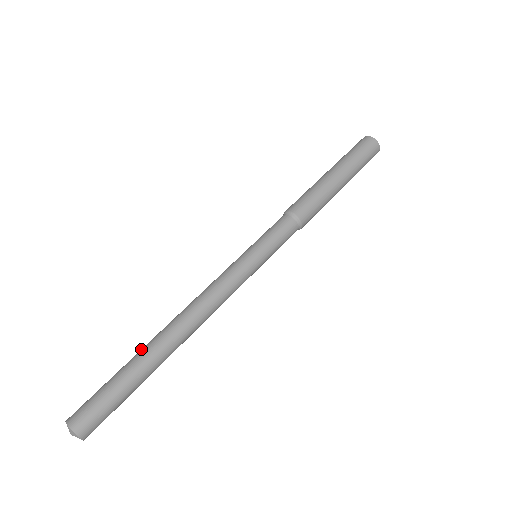
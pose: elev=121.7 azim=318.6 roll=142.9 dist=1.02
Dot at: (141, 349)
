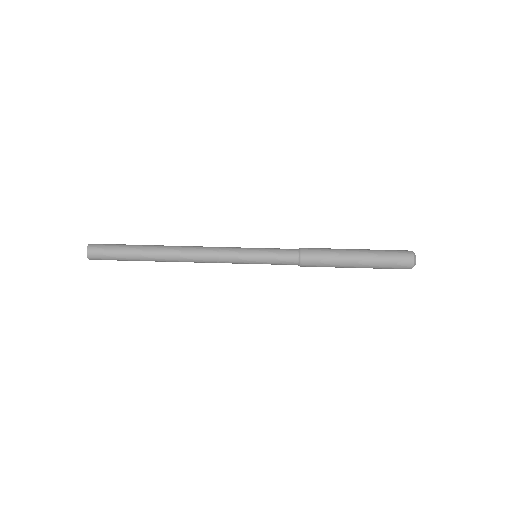
Dot at: (149, 247)
